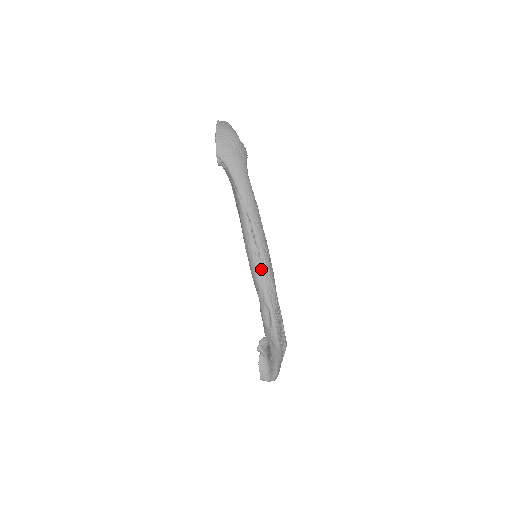
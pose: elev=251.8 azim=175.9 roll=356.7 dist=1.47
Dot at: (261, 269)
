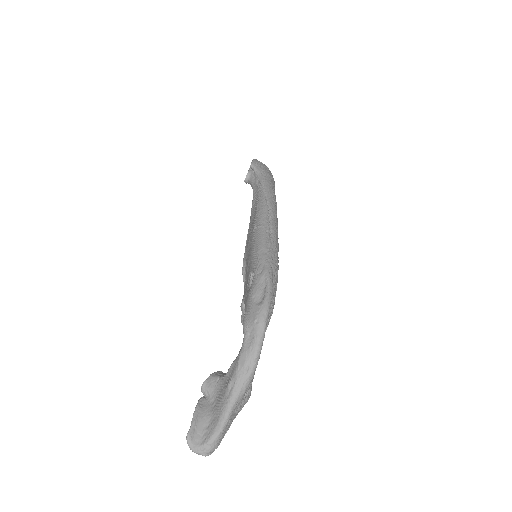
Dot at: (269, 244)
